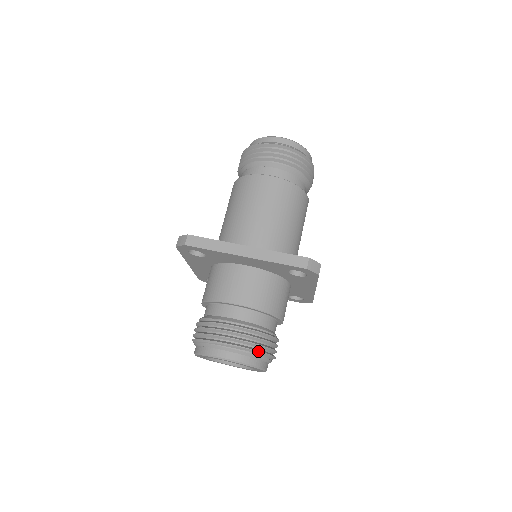
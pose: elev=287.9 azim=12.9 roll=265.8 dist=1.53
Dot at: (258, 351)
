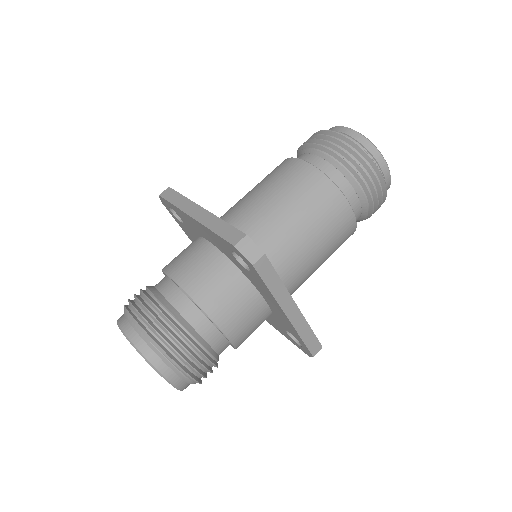
Dot at: (201, 383)
